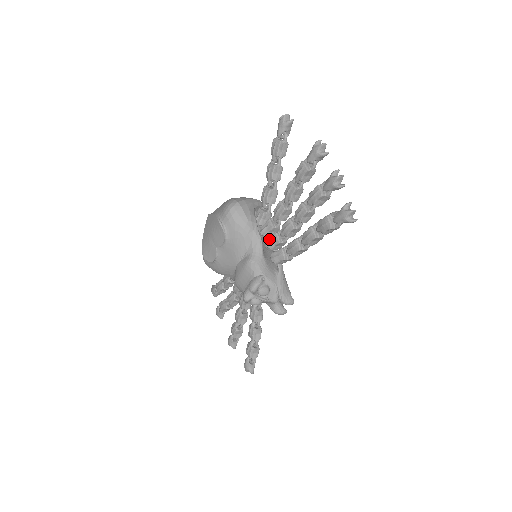
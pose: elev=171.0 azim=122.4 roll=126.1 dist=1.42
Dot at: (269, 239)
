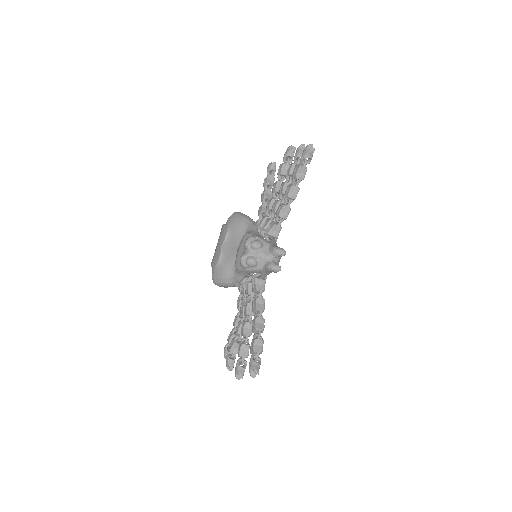
Dot at: (263, 225)
